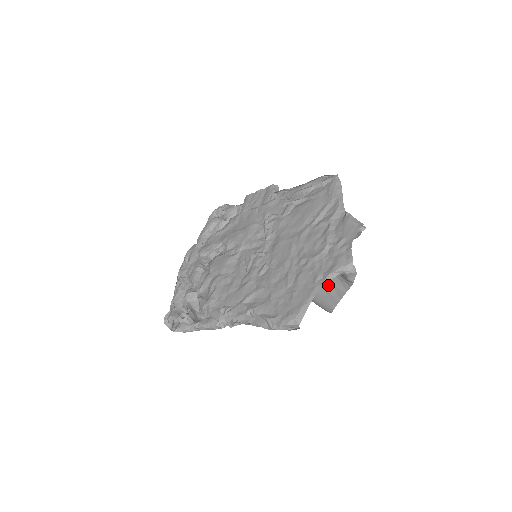
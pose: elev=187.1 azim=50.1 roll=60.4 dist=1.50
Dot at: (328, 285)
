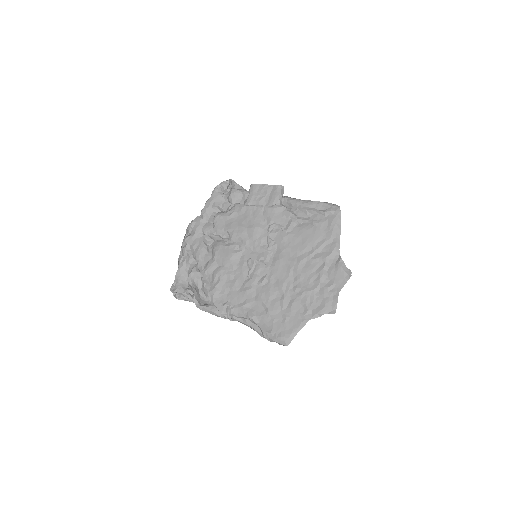
Dot at: occluded
